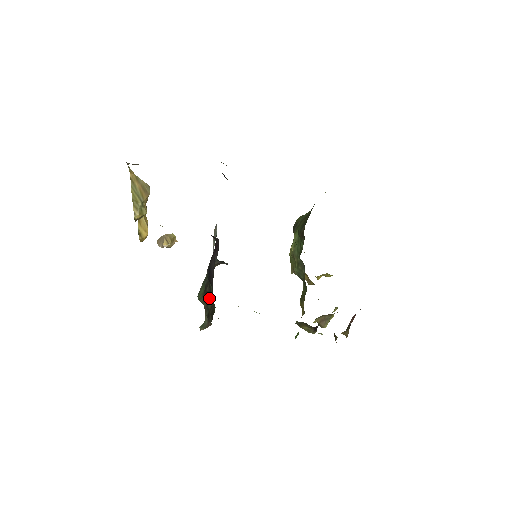
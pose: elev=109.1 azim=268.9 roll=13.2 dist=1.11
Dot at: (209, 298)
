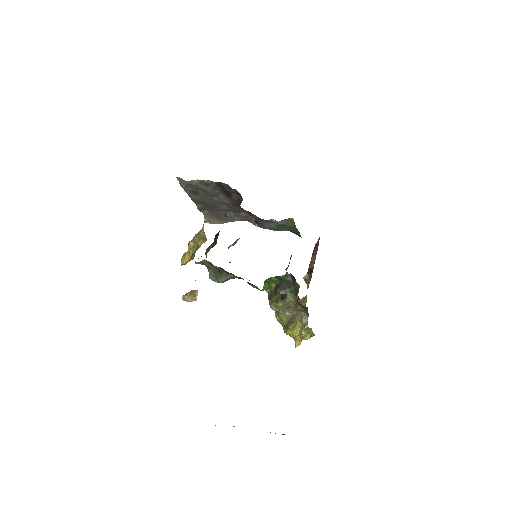
Dot at: (217, 237)
